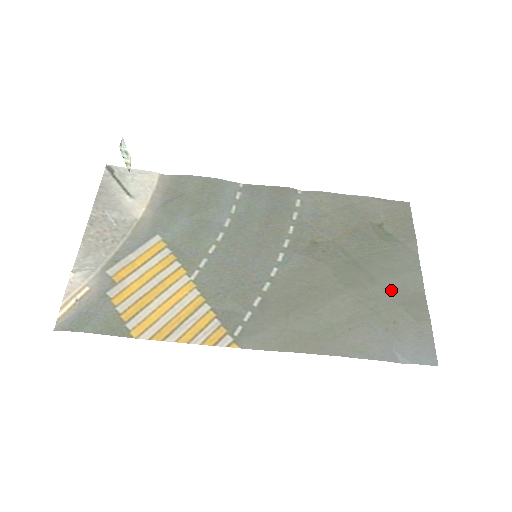
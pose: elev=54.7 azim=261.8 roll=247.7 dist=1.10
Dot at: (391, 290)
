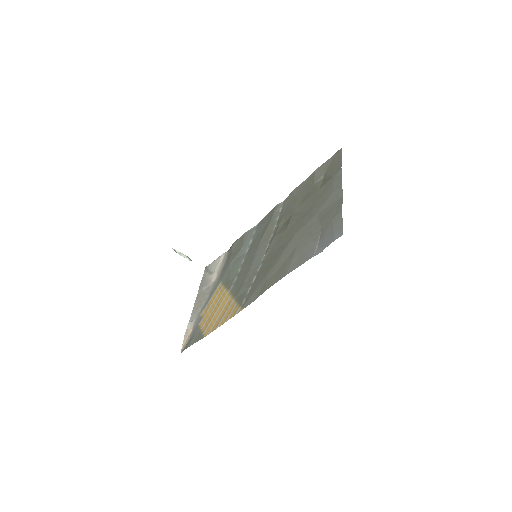
Dot at: (321, 213)
